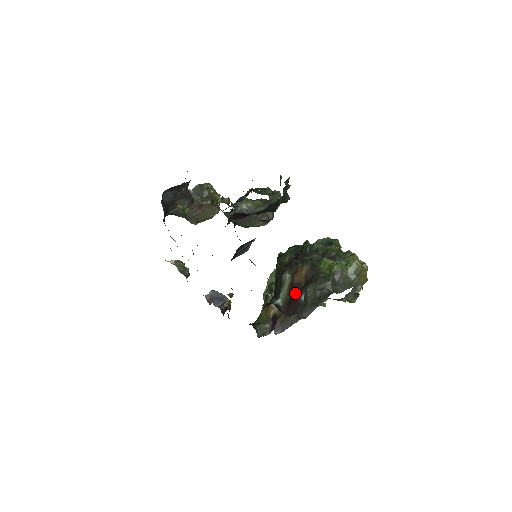
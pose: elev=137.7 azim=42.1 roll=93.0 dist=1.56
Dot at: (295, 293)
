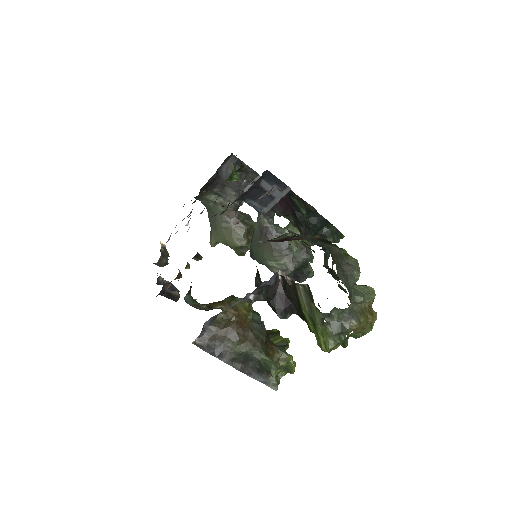
Dot at: (287, 240)
